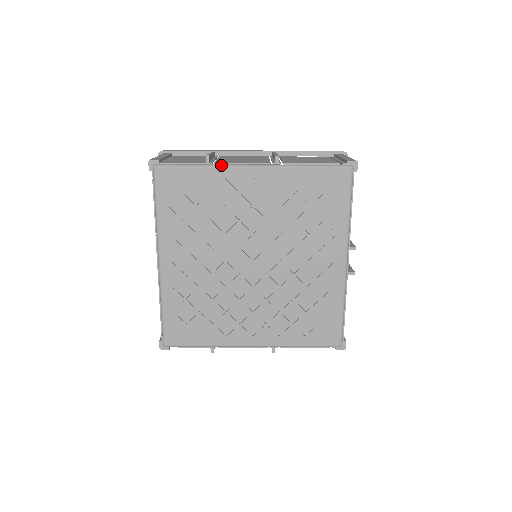
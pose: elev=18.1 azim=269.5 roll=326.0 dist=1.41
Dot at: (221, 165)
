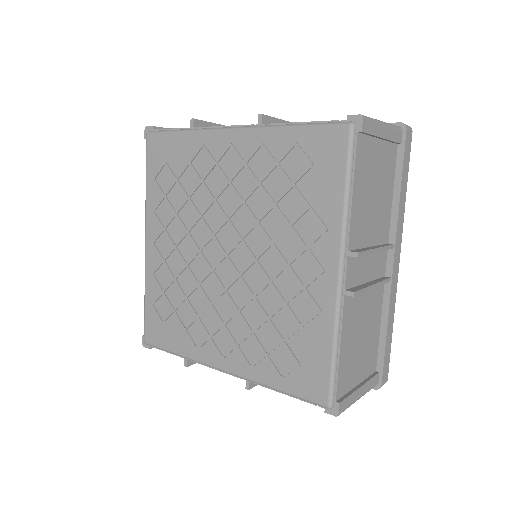
Dot at: (202, 129)
